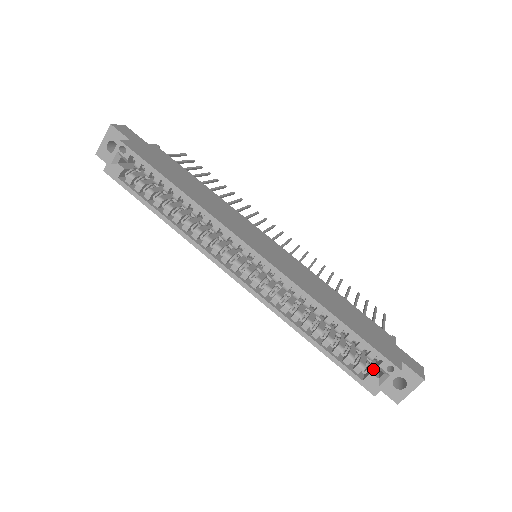
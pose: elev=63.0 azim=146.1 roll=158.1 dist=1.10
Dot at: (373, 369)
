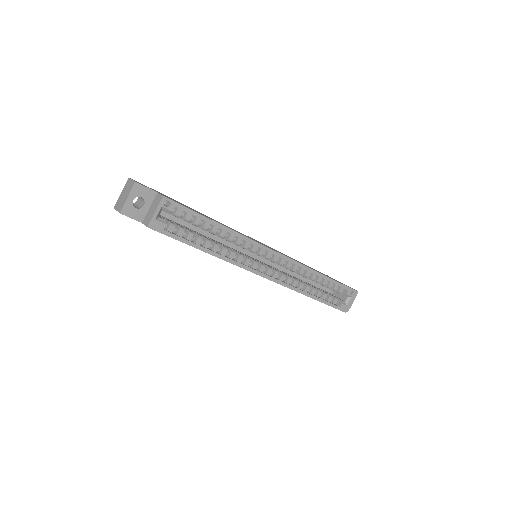
Dot at: (338, 298)
